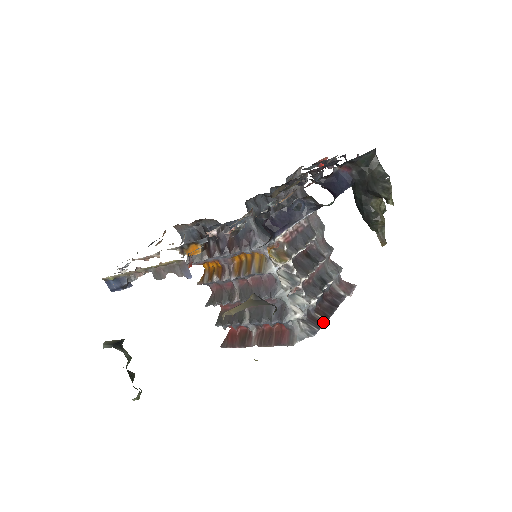
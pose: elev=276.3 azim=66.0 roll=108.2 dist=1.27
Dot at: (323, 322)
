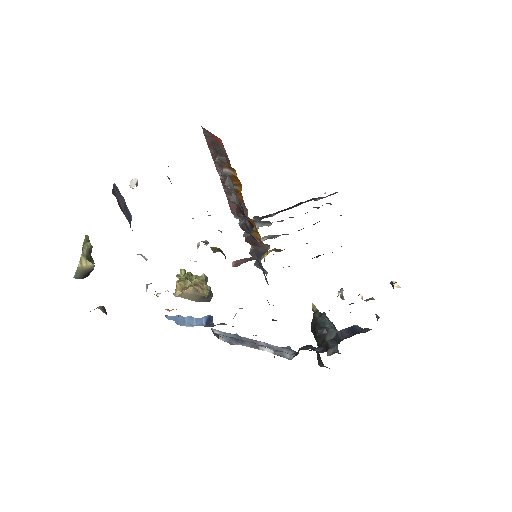
Dot at: occluded
